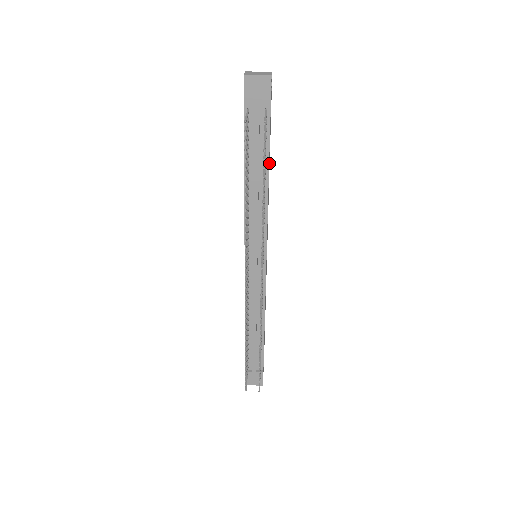
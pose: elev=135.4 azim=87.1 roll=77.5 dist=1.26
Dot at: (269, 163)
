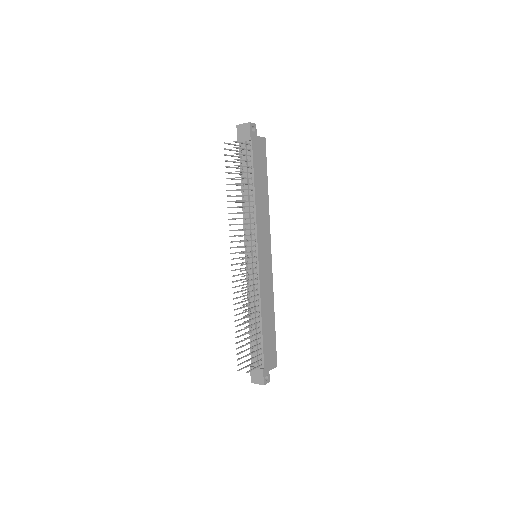
Dot at: (263, 185)
